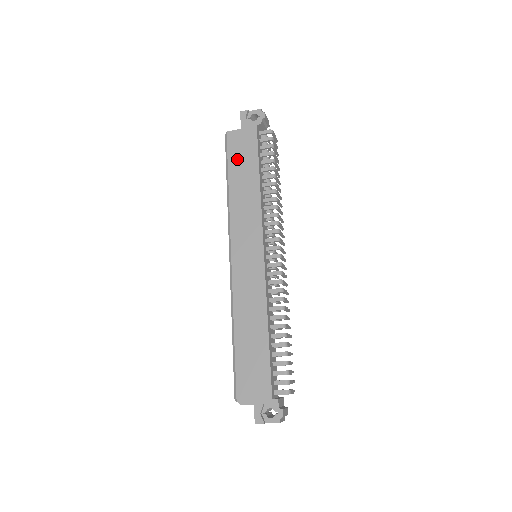
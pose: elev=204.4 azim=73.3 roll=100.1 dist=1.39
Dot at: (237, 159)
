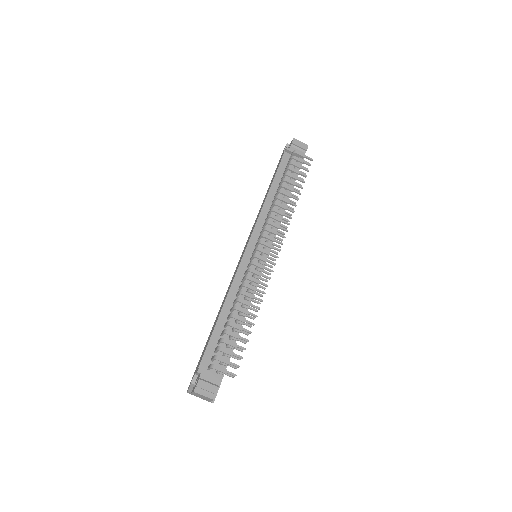
Dot at: occluded
